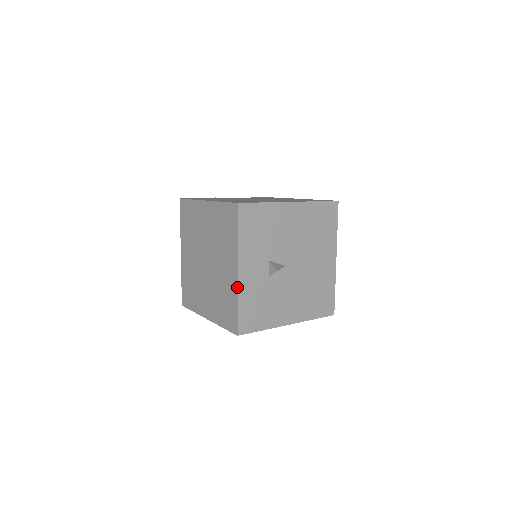
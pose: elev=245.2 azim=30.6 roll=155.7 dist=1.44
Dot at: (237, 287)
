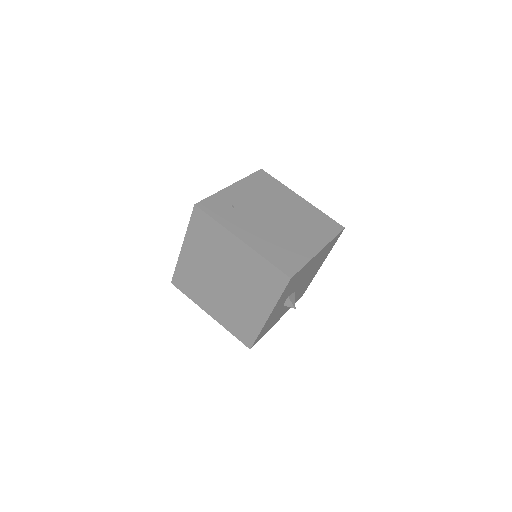
Dot at: (263, 325)
